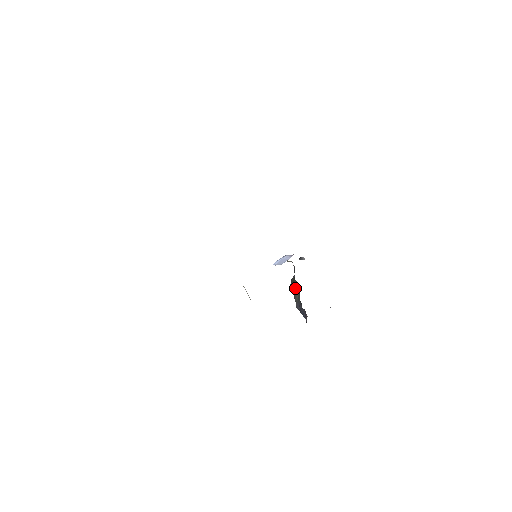
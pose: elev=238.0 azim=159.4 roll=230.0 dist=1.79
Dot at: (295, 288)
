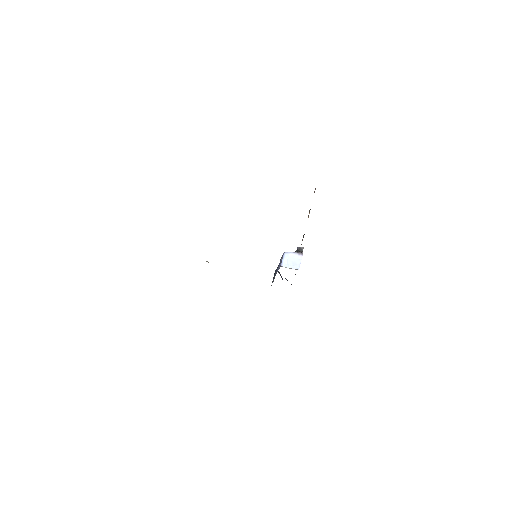
Dot at: occluded
